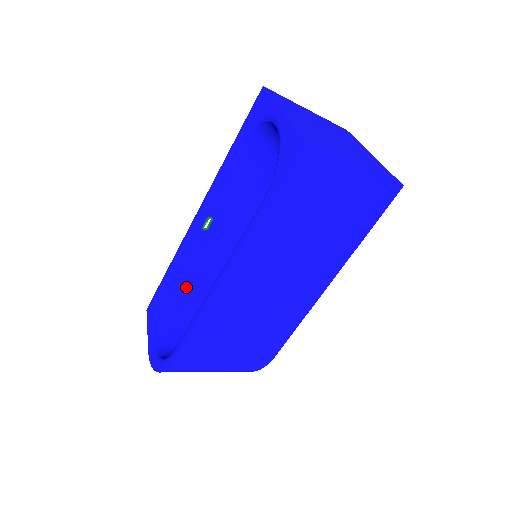
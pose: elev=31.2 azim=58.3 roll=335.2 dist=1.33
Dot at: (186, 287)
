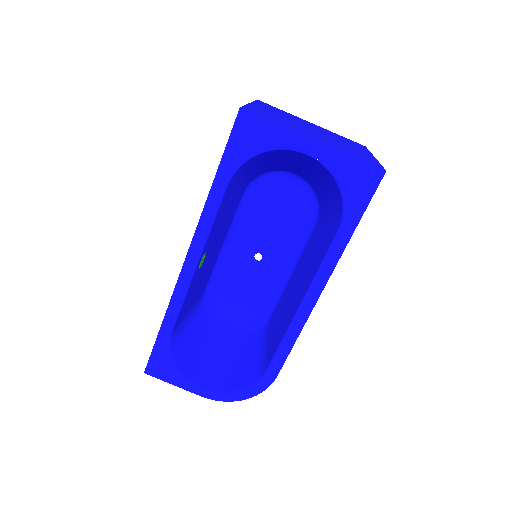
Dot at: (183, 324)
